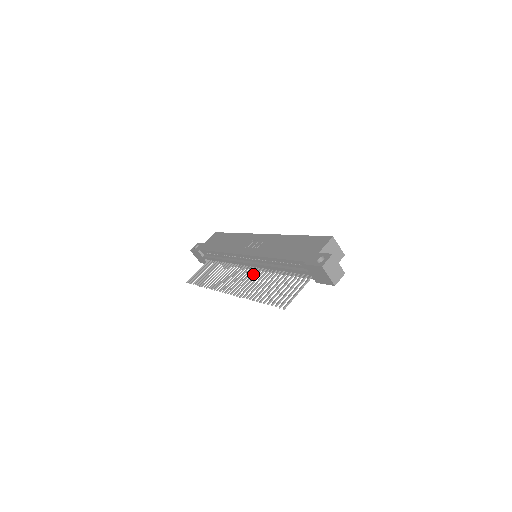
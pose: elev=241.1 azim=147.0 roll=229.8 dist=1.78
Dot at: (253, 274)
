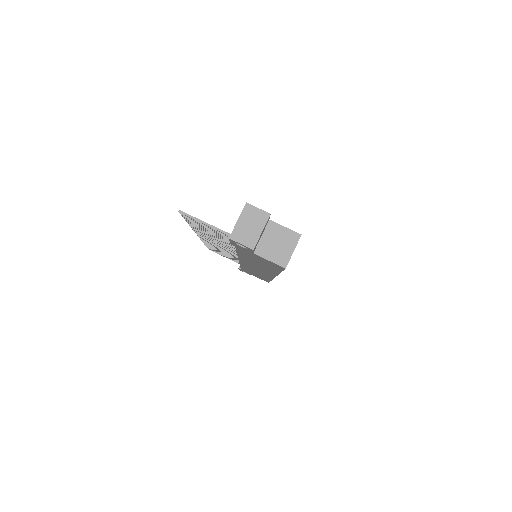
Dot at: occluded
